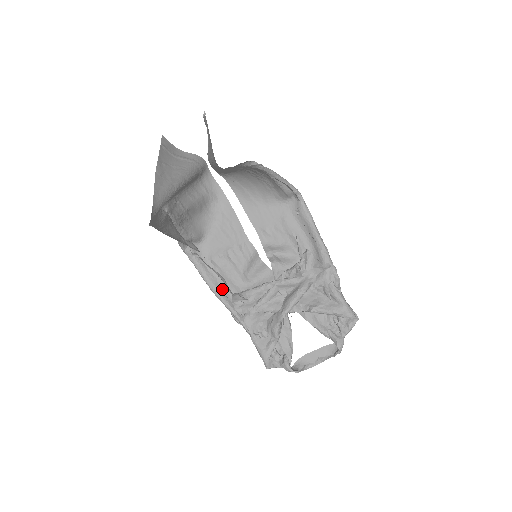
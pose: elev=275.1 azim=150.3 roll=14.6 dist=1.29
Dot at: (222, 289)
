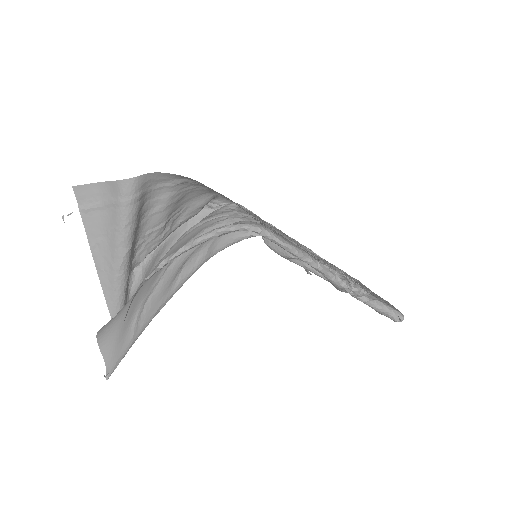
Dot at: occluded
